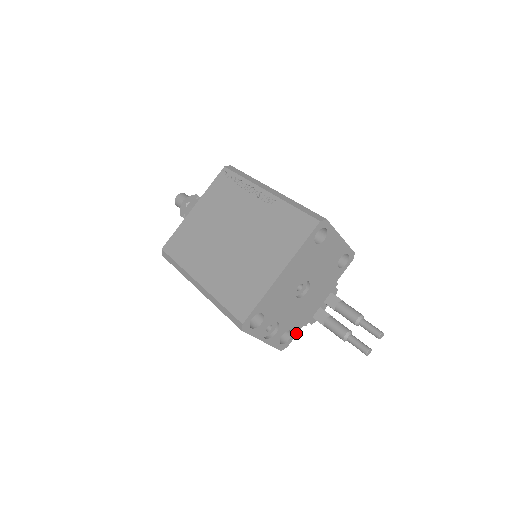
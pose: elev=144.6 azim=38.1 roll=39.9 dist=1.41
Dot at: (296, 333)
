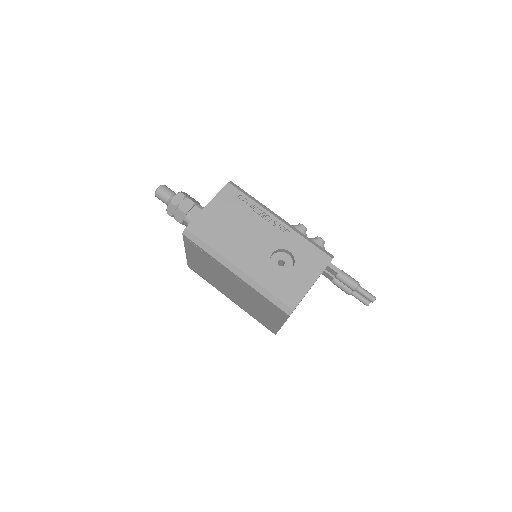
Dot at: occluded
